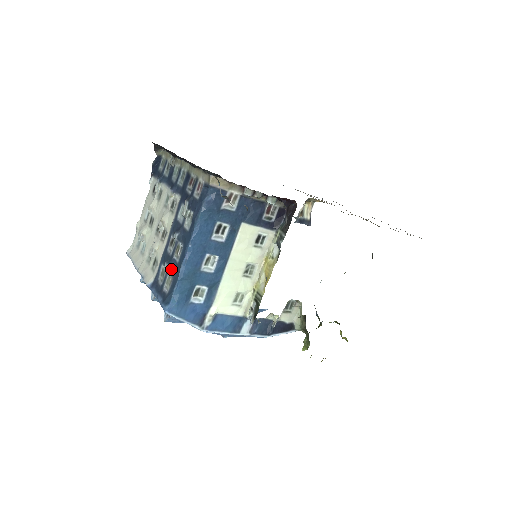
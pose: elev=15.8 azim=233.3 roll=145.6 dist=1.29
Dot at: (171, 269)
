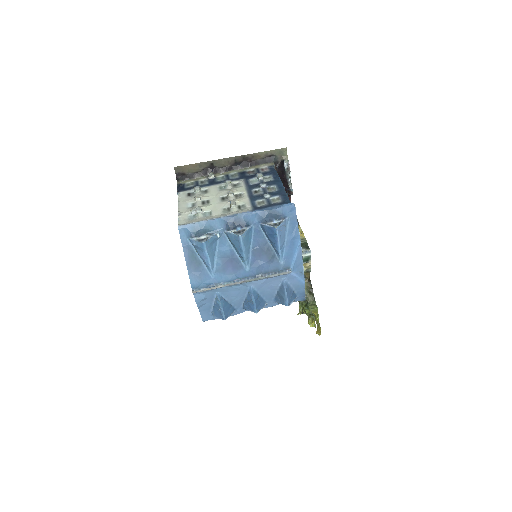
Dot at: (273, 194)
